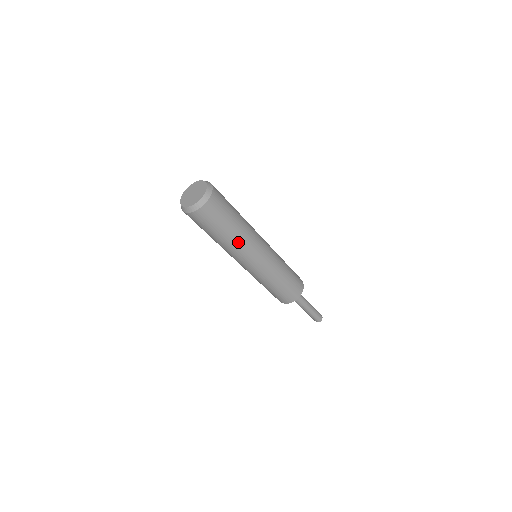
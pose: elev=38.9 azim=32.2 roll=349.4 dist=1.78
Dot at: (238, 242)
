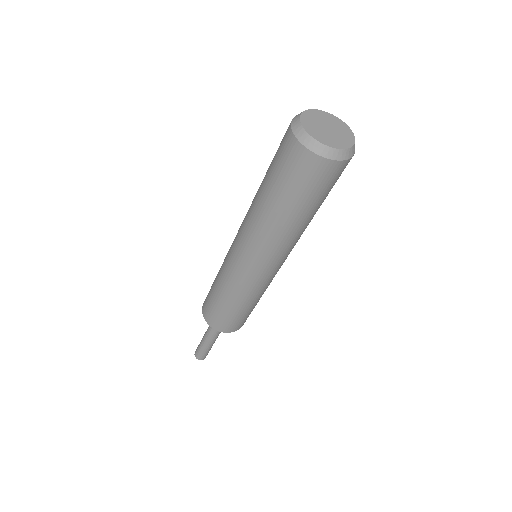
Dot at: (306, 227)
